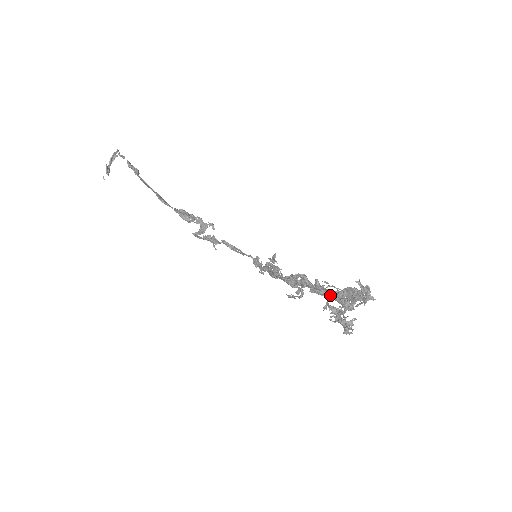
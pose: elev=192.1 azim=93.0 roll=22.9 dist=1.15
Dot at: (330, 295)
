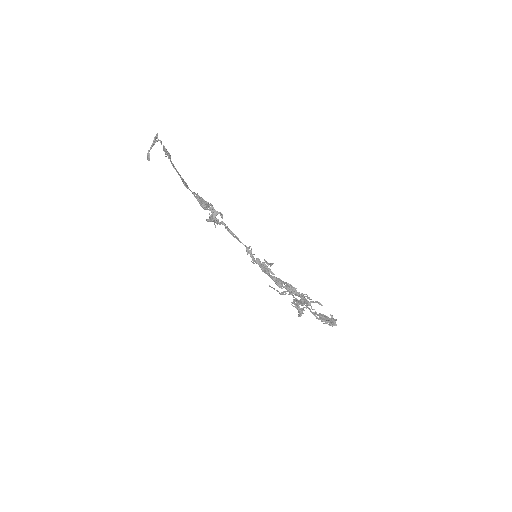
Dot at: (299, 296)
